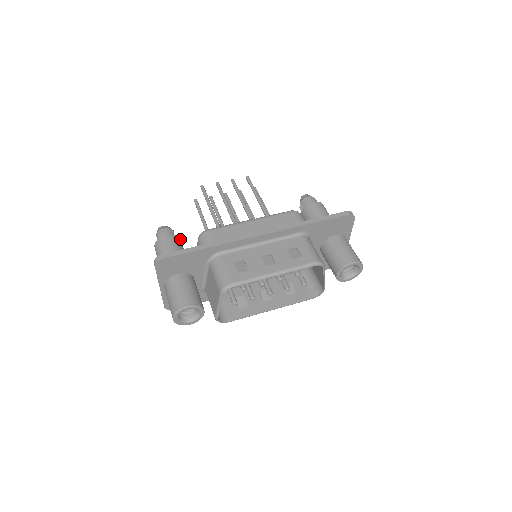
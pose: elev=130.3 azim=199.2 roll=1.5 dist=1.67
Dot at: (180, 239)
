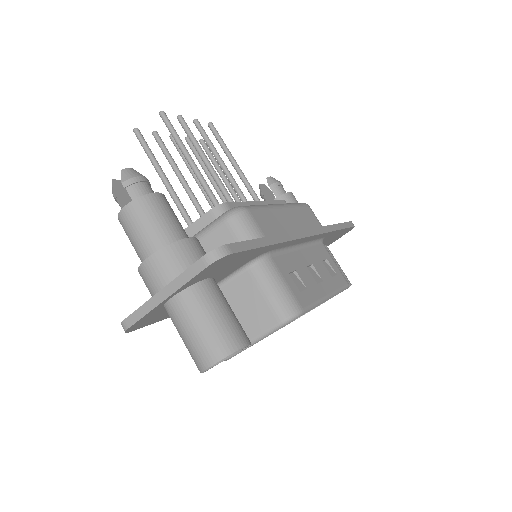
Dot at: occluded
